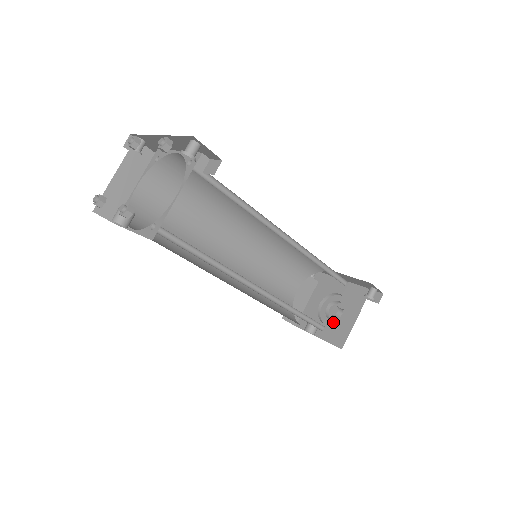
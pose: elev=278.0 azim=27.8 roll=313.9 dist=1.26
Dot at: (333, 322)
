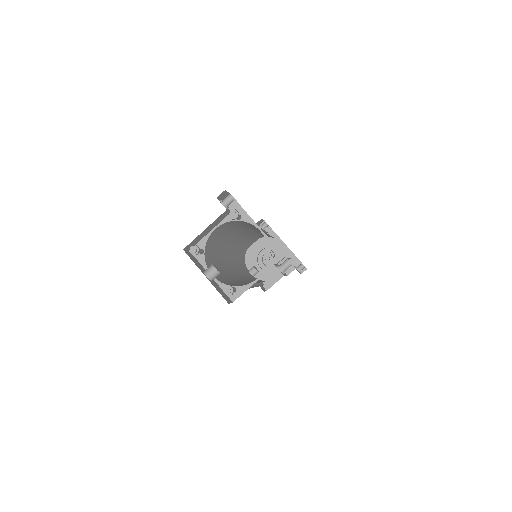
Dot at: occluded
